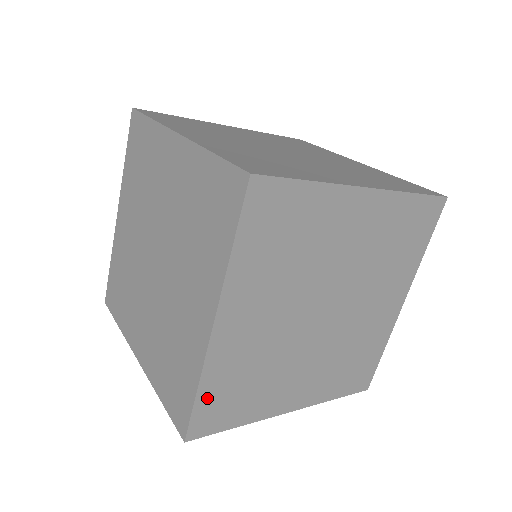
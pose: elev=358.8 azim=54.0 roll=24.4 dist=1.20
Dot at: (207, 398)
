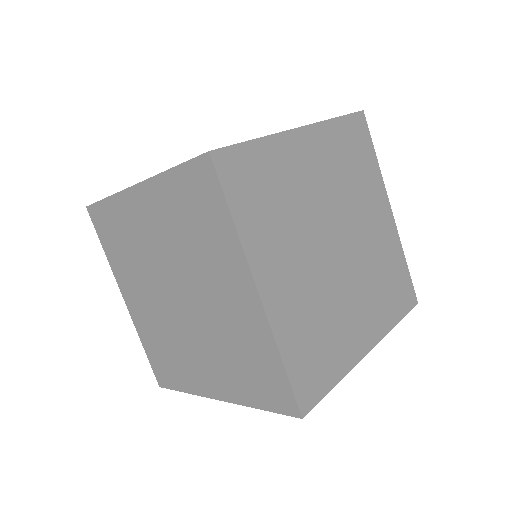
Dot at: (295, 366)
